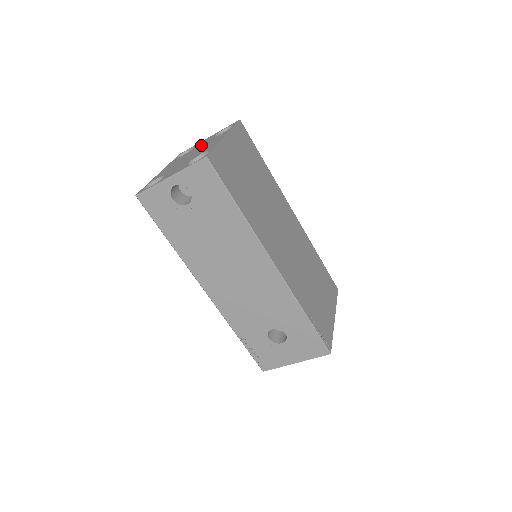
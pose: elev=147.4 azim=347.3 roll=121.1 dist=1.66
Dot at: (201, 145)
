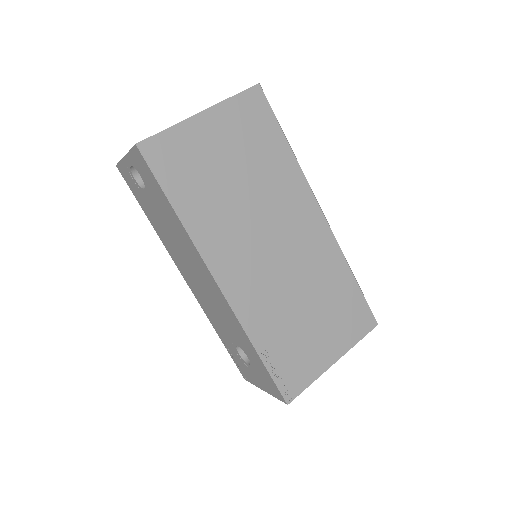
Dot at: occluded
